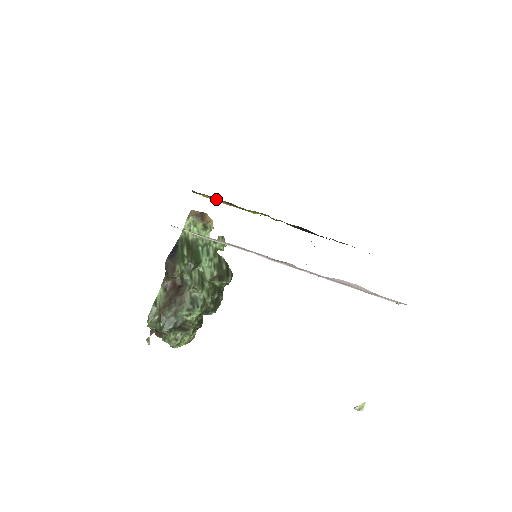
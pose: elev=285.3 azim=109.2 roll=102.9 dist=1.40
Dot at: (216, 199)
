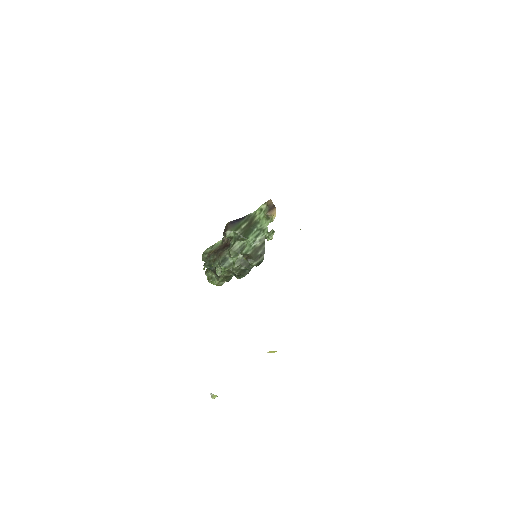
Dot at: occluded
